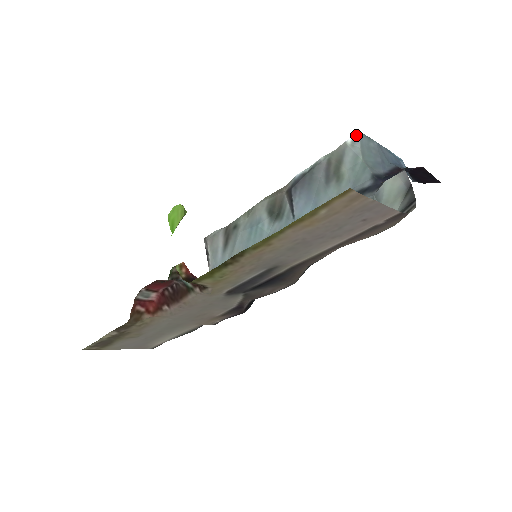
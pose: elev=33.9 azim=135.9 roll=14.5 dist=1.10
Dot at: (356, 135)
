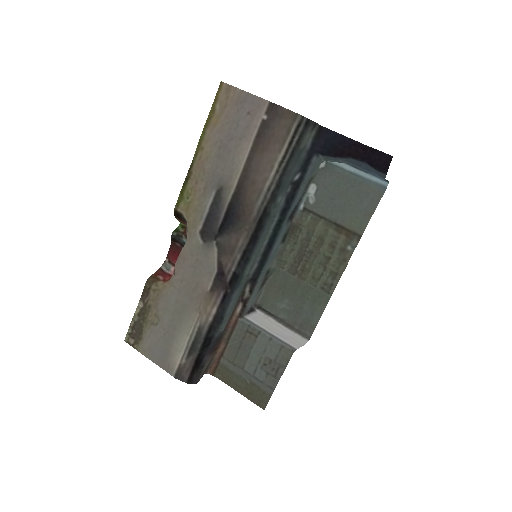
Dot at: occluded
